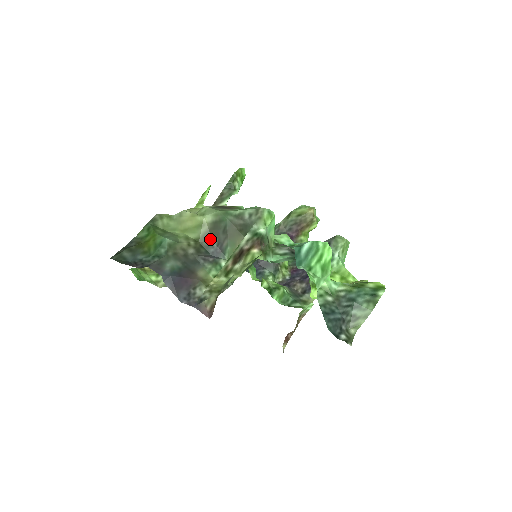
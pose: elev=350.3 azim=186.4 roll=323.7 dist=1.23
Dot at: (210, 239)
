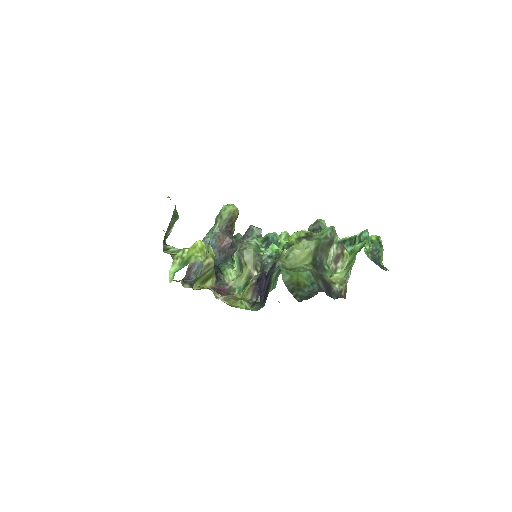
Dot at: (315, 258)
